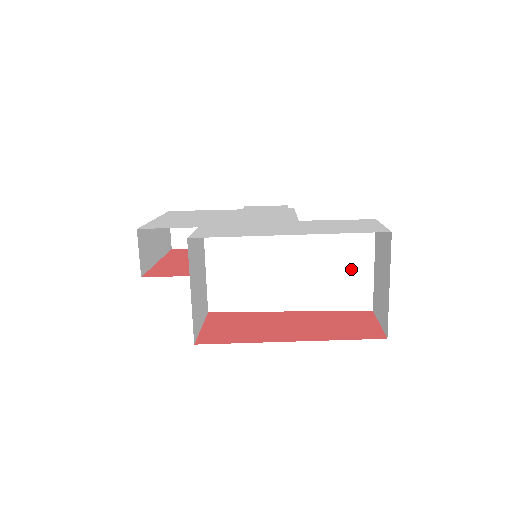
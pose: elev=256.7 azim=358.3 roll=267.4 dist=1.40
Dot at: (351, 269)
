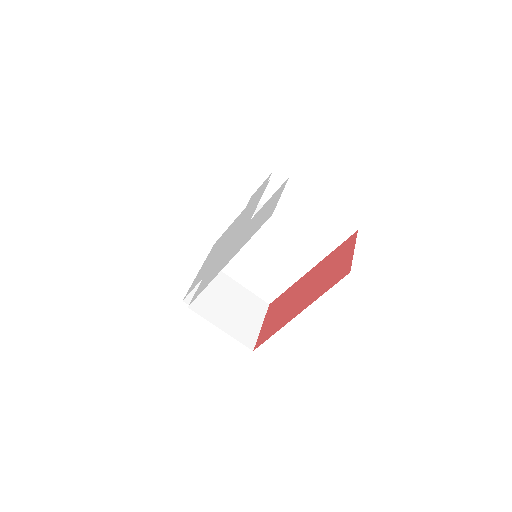
Dot at: (313, 218)
